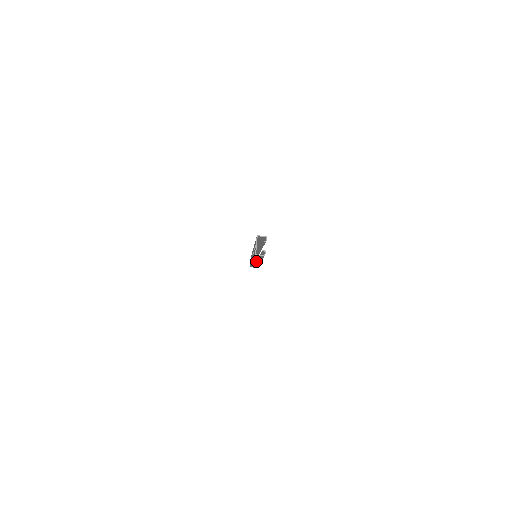
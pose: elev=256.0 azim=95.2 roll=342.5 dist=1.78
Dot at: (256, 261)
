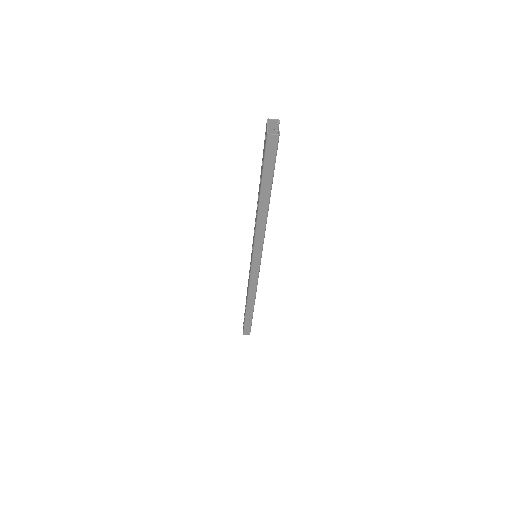
Dot at: (259, 233)
